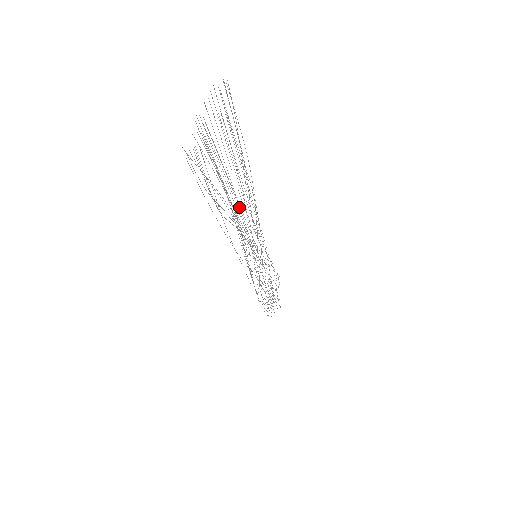
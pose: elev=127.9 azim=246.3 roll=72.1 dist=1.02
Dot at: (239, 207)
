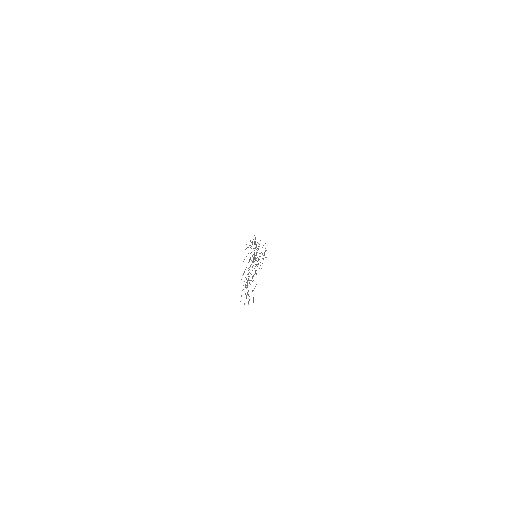
Dot at: occluded
